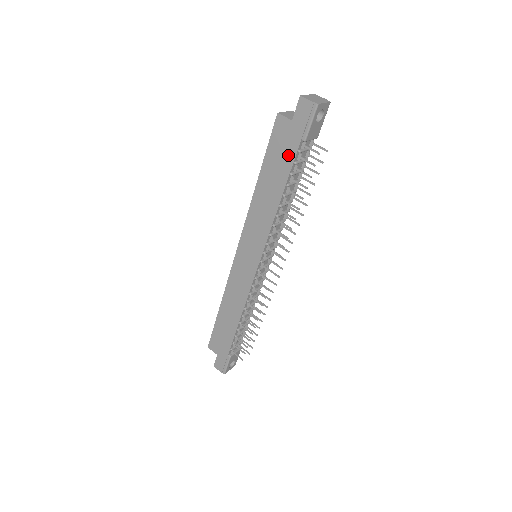
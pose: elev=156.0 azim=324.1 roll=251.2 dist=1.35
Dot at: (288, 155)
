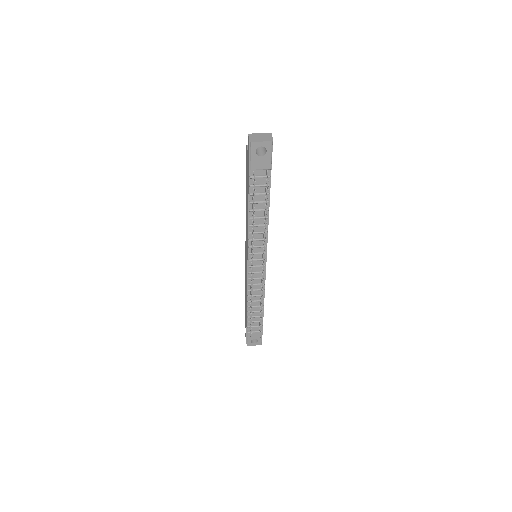
Dot at: (248, 179)
